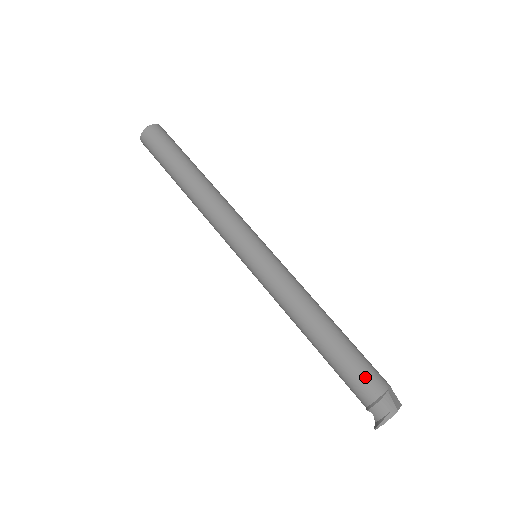
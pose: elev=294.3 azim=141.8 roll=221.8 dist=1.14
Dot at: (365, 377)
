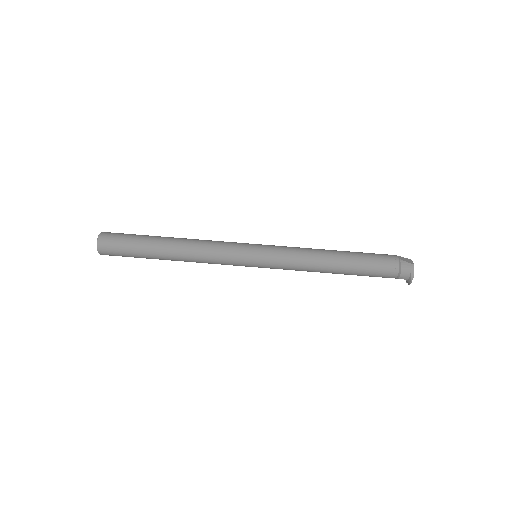
Dot at: (383, 264)
